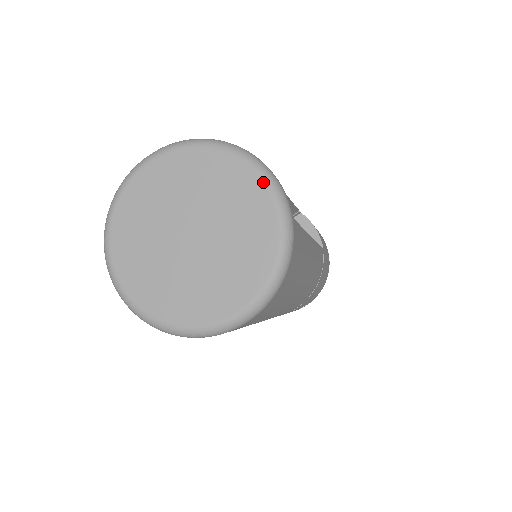
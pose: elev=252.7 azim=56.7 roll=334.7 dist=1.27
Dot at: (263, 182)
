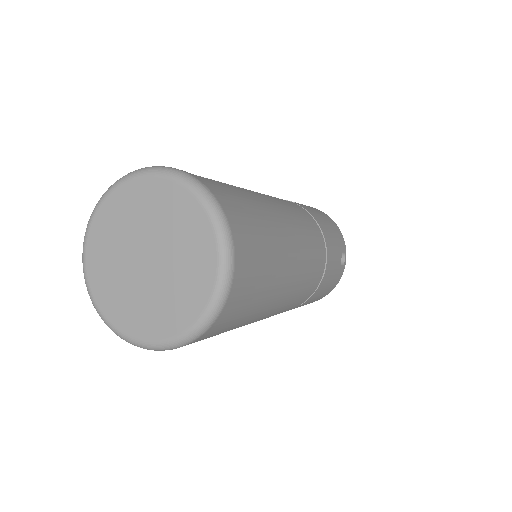
Dot at: (147, 176)
